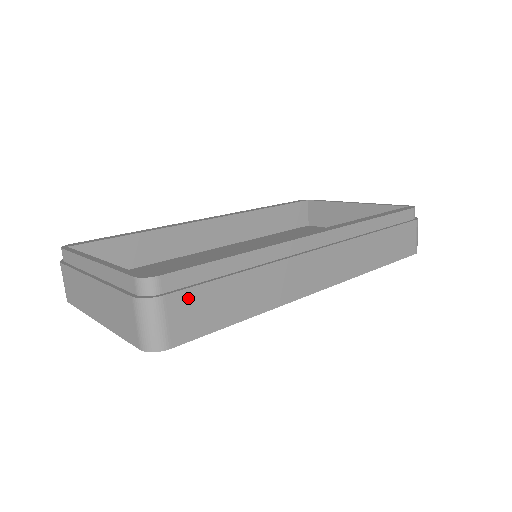
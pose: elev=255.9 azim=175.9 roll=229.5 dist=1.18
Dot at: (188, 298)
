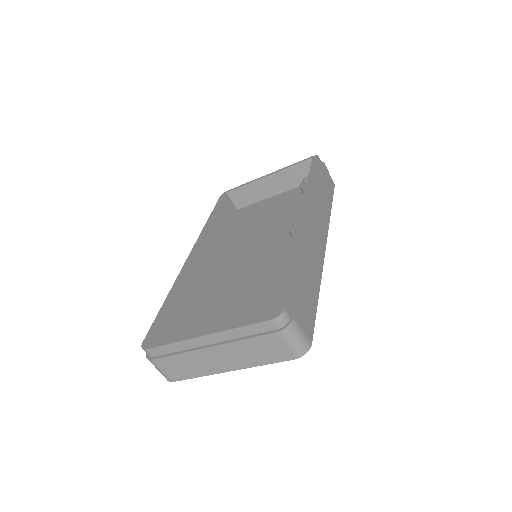
Dot at: (300, 308)
